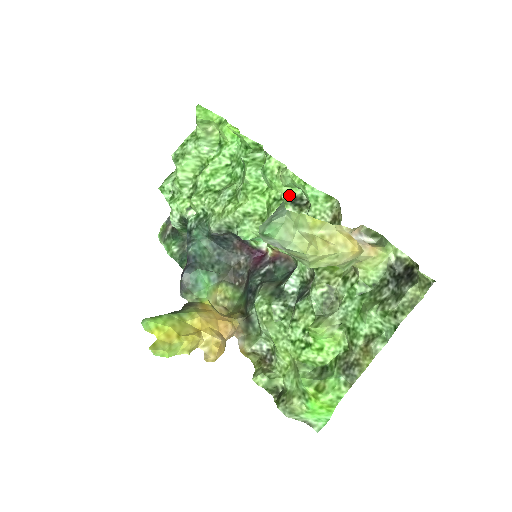
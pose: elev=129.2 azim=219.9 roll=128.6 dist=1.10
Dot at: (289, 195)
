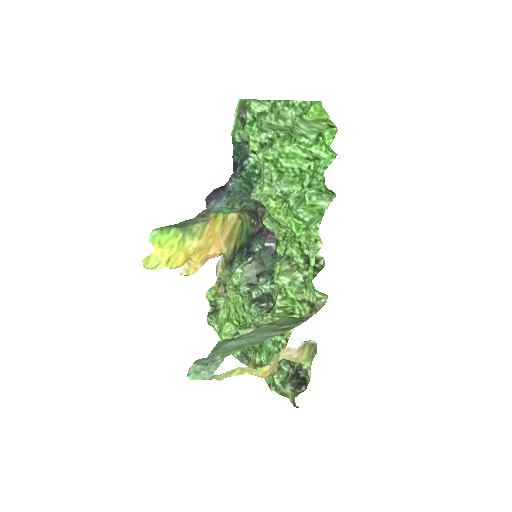
Dot at: occluded
